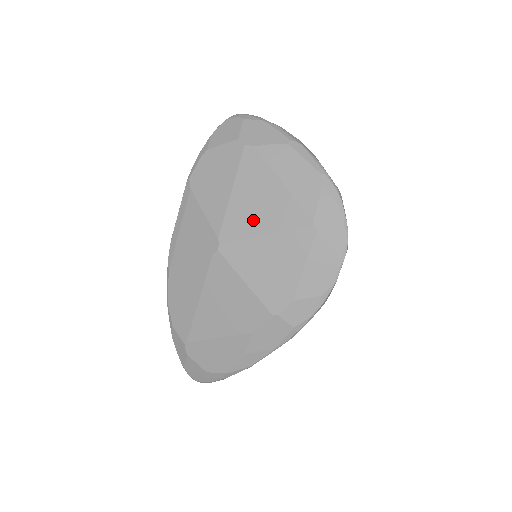
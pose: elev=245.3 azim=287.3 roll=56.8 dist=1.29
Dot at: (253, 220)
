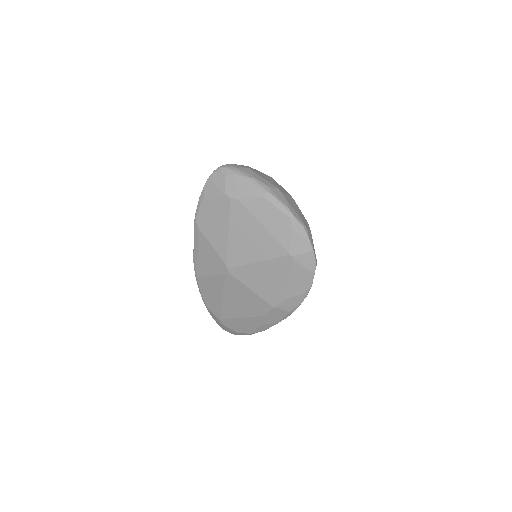
Dot at: (248, 252)
